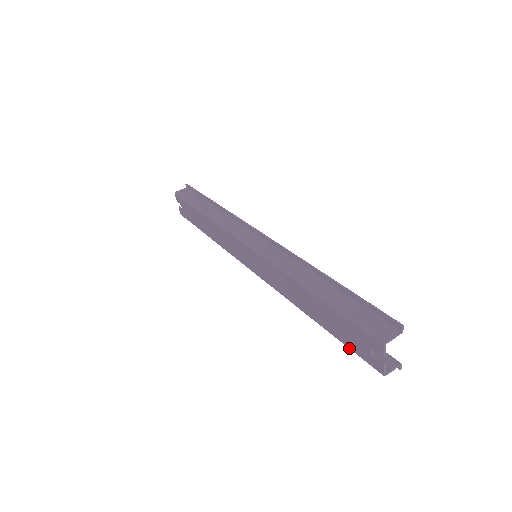
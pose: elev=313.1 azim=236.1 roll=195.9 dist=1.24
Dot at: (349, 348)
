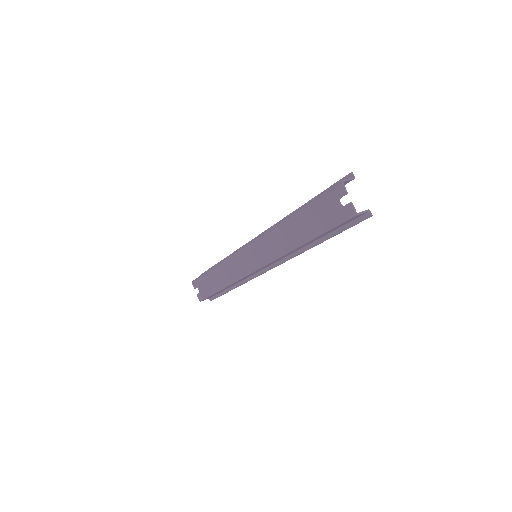
Dot at: (330, 227)
